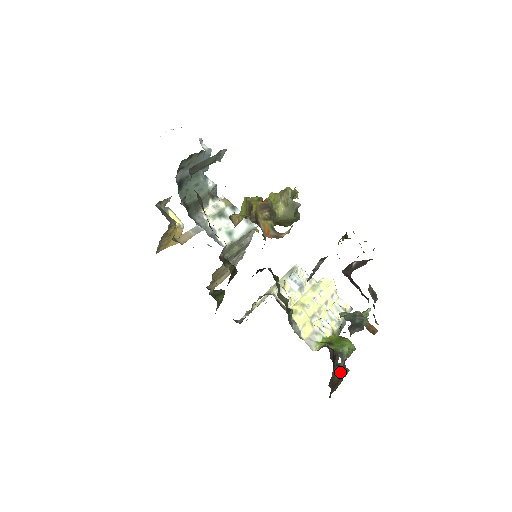
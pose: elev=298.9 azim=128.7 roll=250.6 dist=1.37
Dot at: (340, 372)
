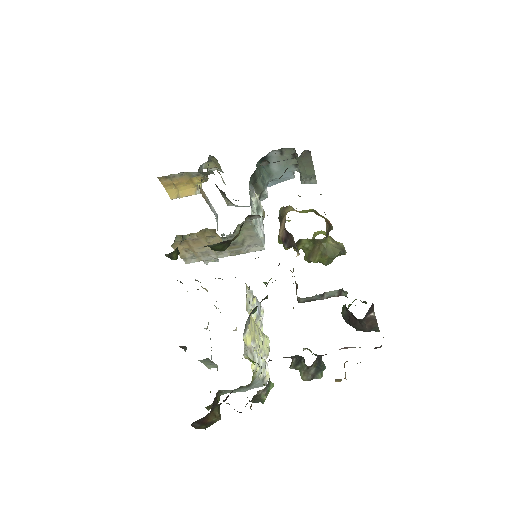
Dot at: (216, 417)
